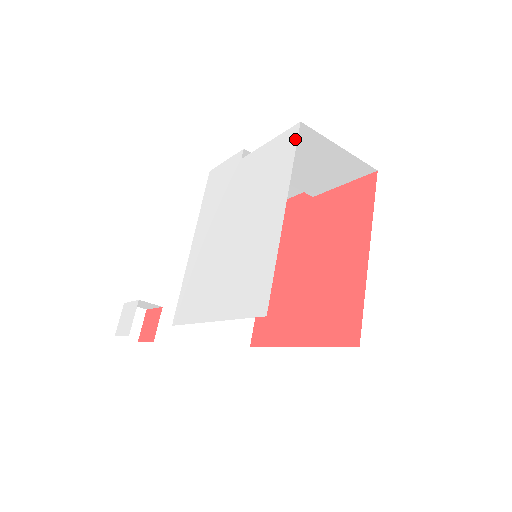
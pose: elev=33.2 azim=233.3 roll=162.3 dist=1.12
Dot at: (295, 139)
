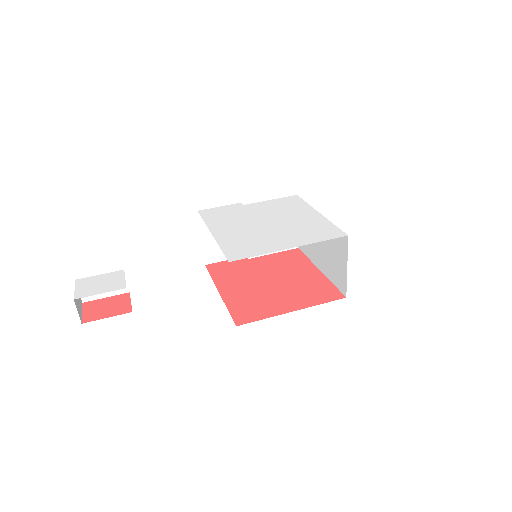
Dot at: (299, 198)
